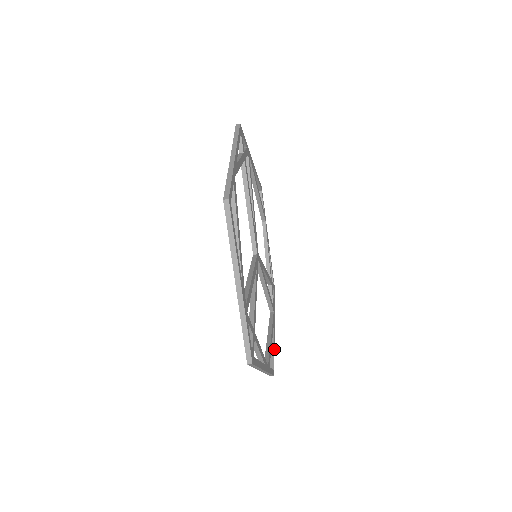
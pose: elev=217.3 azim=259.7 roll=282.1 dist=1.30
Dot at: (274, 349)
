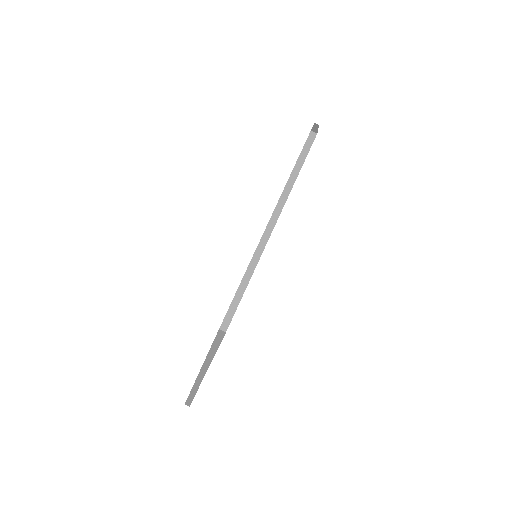
Dot at: occluded
